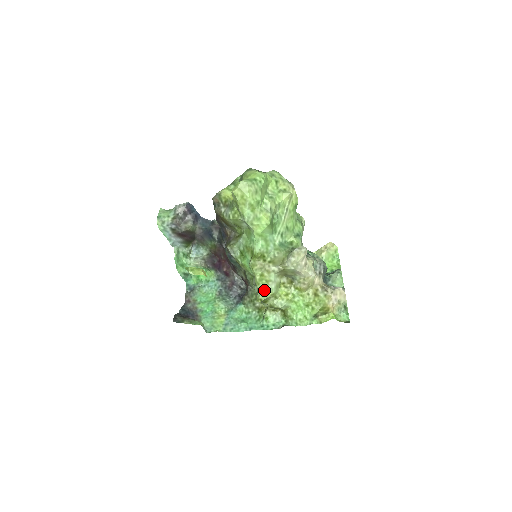
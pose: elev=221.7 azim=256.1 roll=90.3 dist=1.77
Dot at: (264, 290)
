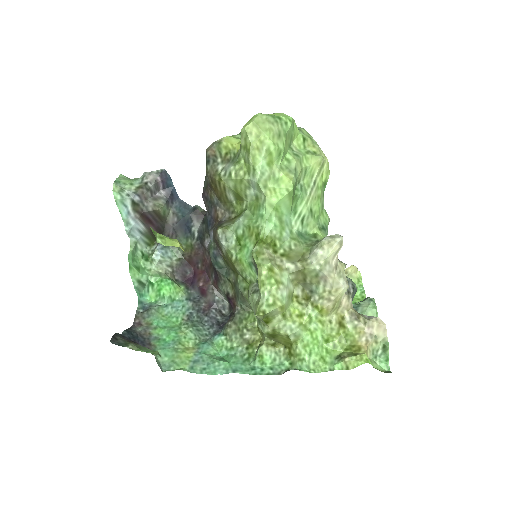
Dot at: (271, 296)
